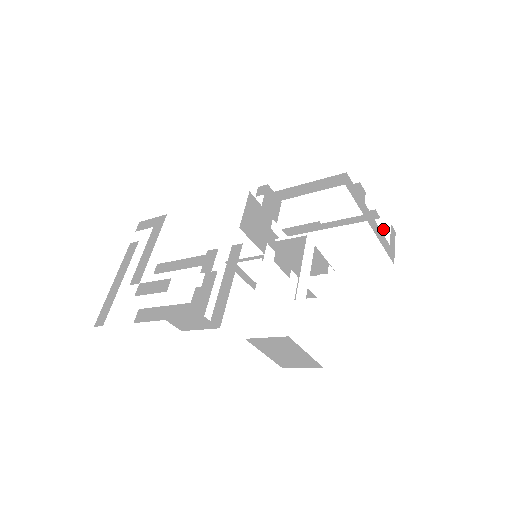
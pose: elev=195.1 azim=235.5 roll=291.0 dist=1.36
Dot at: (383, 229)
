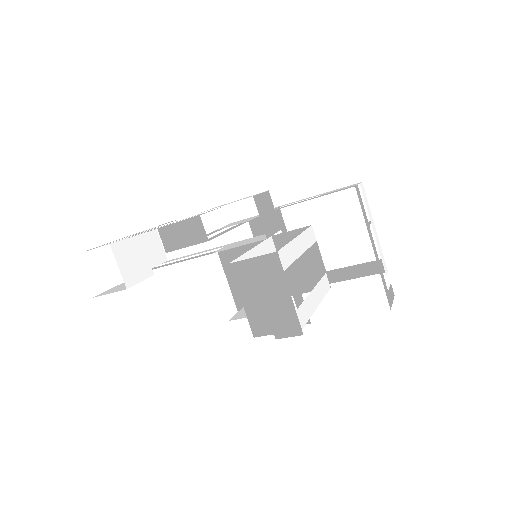
Dot at: (382, 290)
